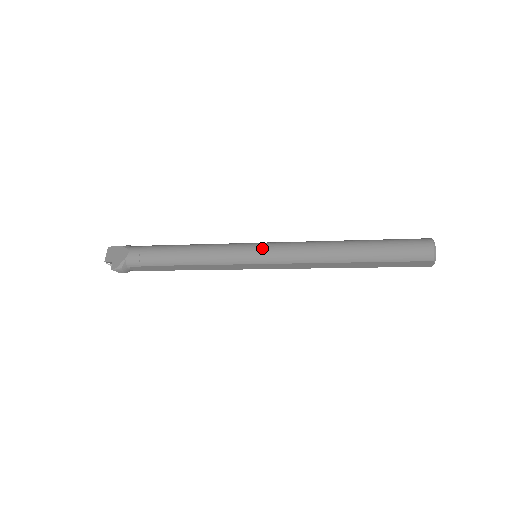
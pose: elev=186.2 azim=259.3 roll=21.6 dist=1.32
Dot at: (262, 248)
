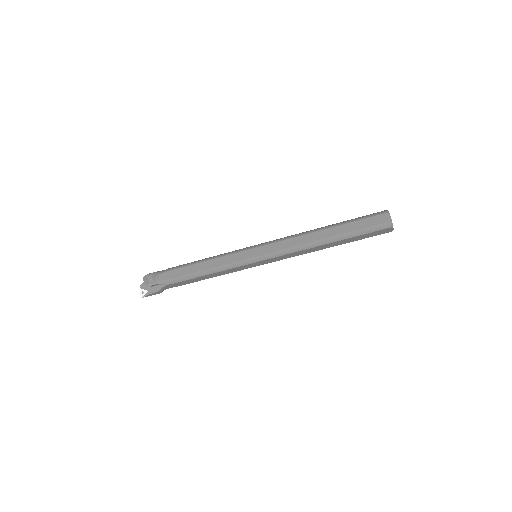
Dot at: occluded
